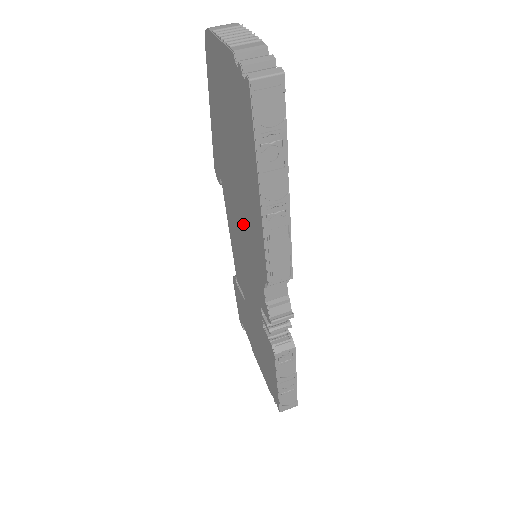
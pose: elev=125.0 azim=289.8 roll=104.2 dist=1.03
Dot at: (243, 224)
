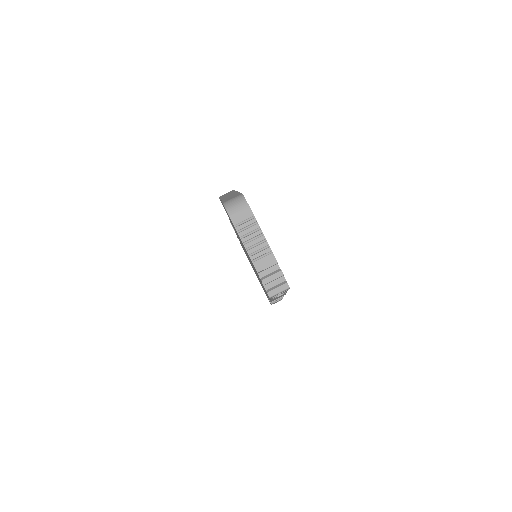
Dot at: occluded
